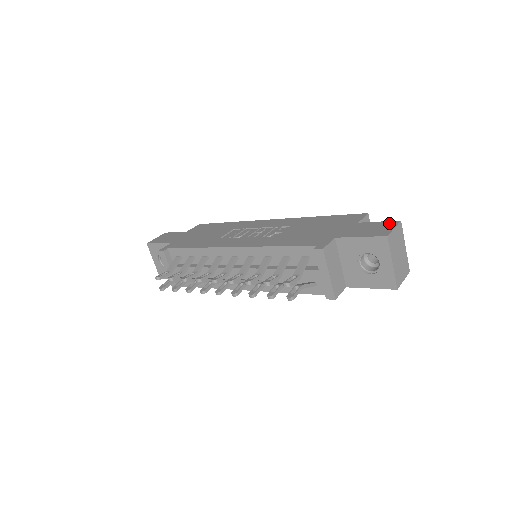
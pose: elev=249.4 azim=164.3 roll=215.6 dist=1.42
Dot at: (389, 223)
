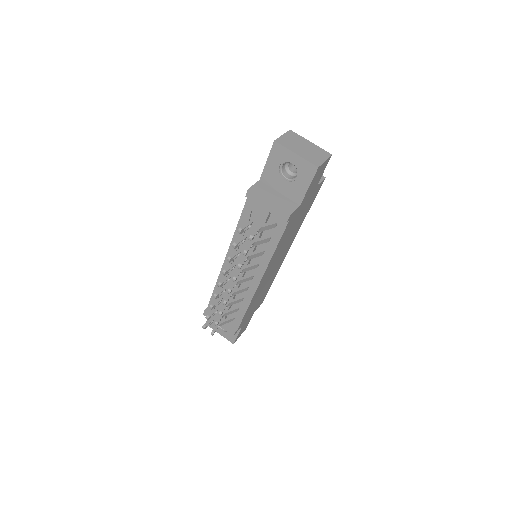
Dot at: occluded
